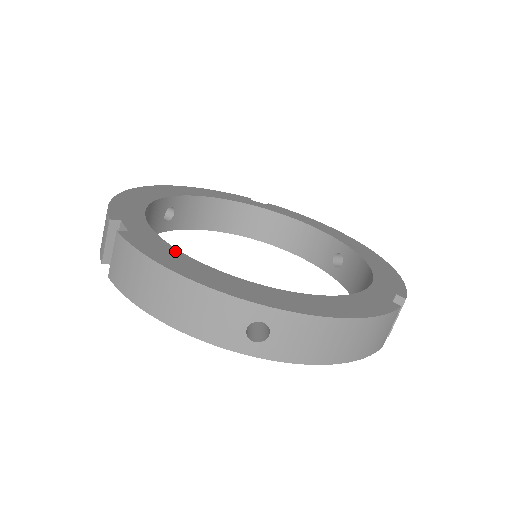
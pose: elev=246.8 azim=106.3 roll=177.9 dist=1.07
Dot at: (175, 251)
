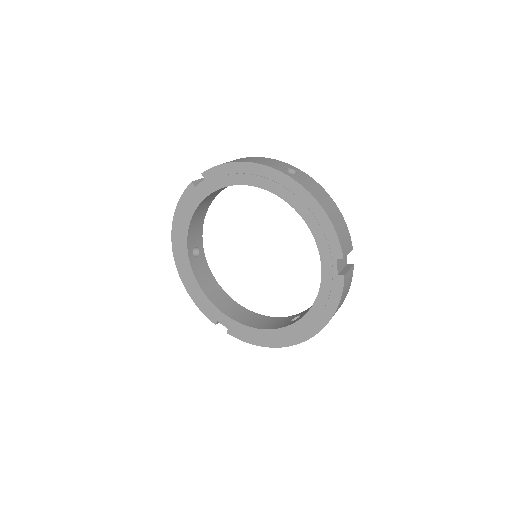
Dot at: occluded
